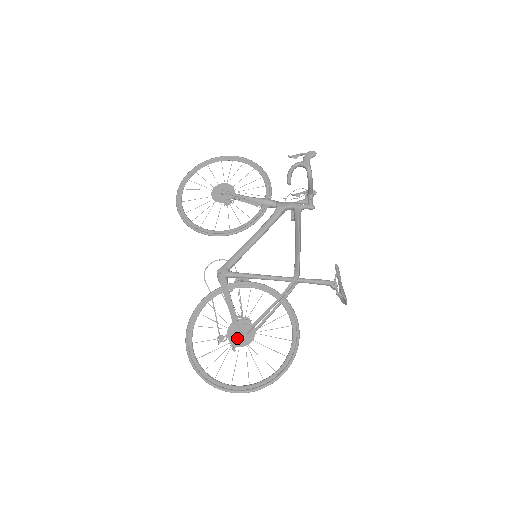
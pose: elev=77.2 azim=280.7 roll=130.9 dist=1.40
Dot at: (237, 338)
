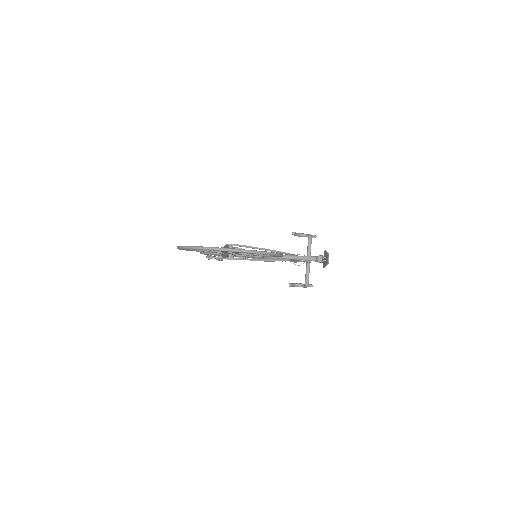
Dot at: occluded
